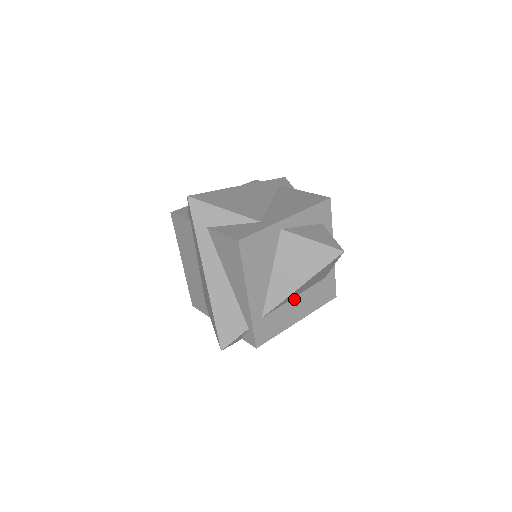
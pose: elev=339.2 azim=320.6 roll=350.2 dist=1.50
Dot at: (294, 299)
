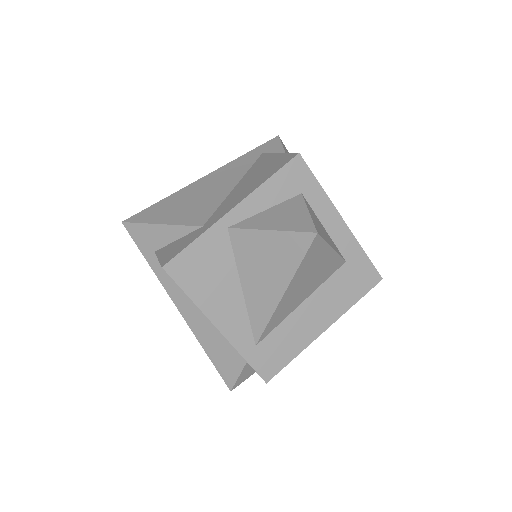
Dot at: (301, 306)
